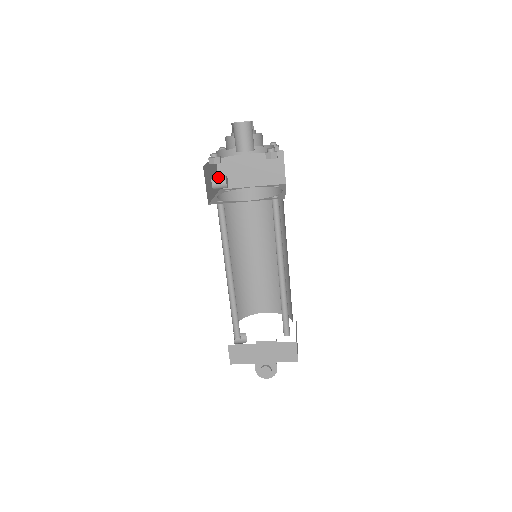
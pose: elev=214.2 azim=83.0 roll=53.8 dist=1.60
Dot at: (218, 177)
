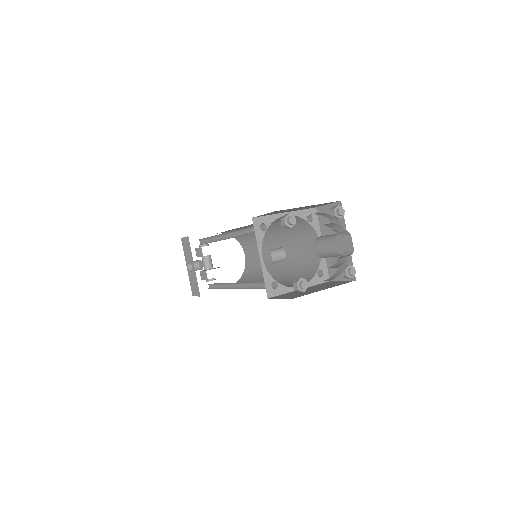
Dot at: (279, 258)
